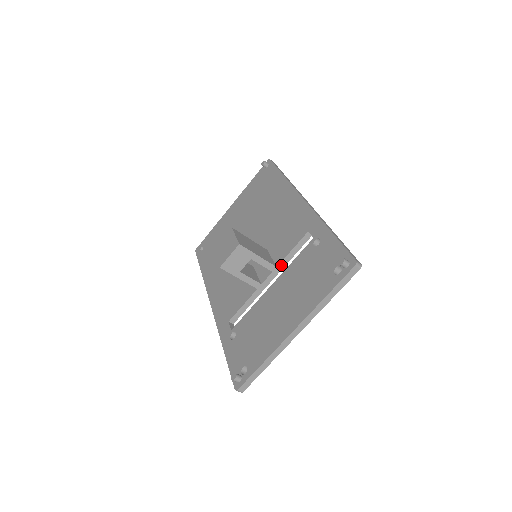
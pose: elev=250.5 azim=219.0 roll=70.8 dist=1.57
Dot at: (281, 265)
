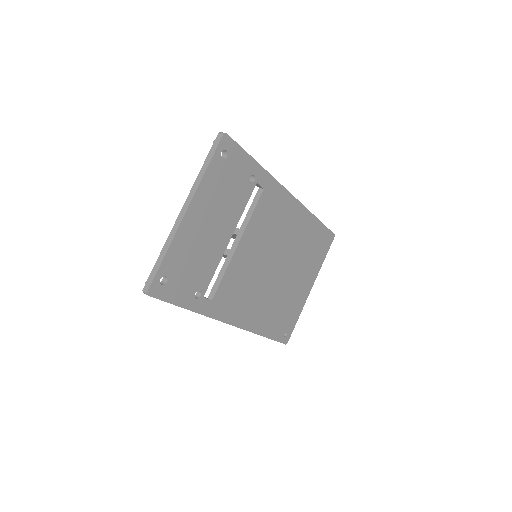
Dot at: (243, 226)
